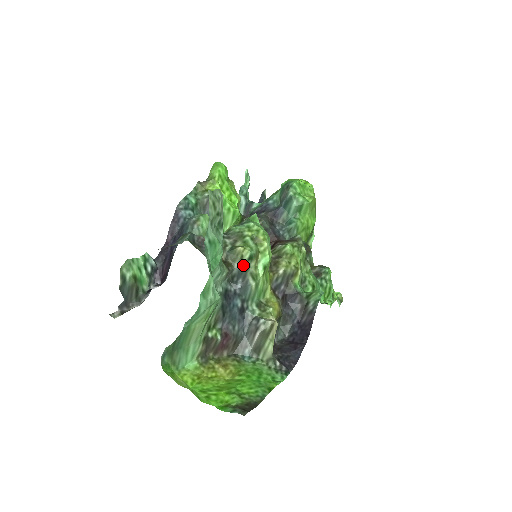
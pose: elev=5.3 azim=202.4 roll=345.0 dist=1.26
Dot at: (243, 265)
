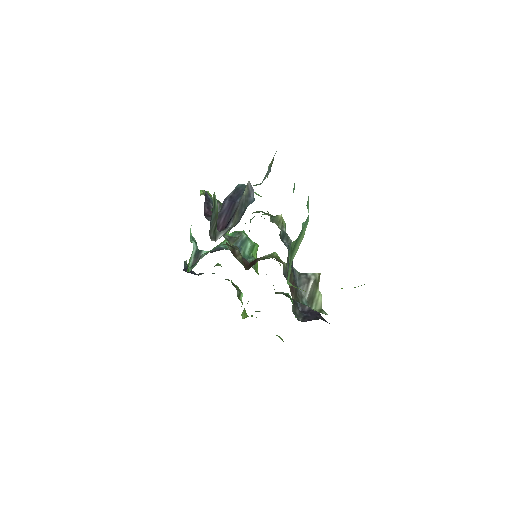
Dot at: (284, 229)
